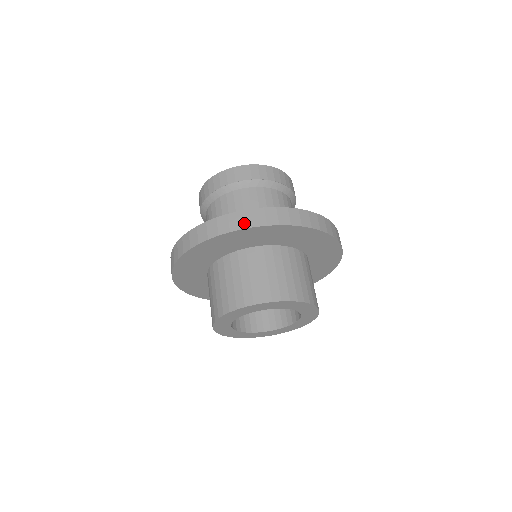
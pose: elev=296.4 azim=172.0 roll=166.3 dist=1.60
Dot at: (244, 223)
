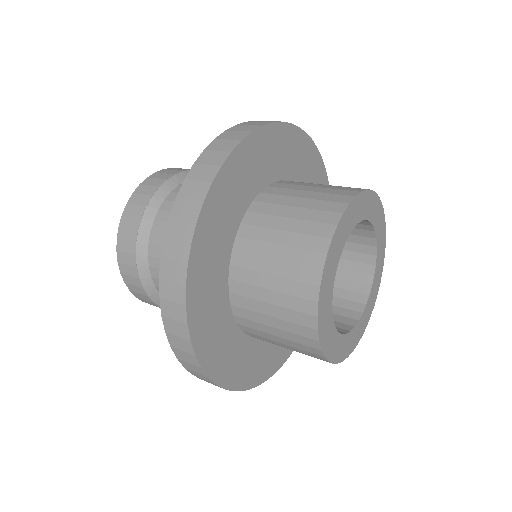
Dot at: (246, 130)
